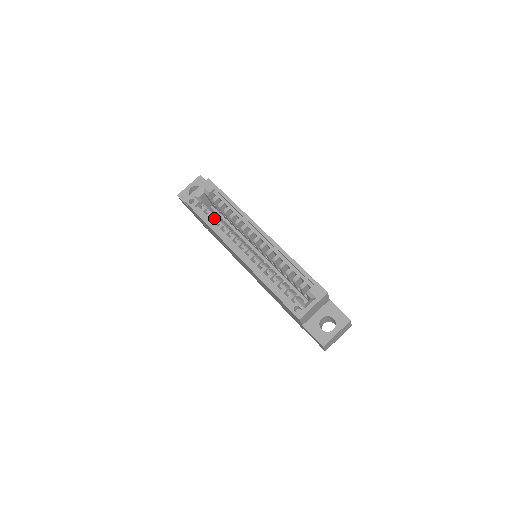
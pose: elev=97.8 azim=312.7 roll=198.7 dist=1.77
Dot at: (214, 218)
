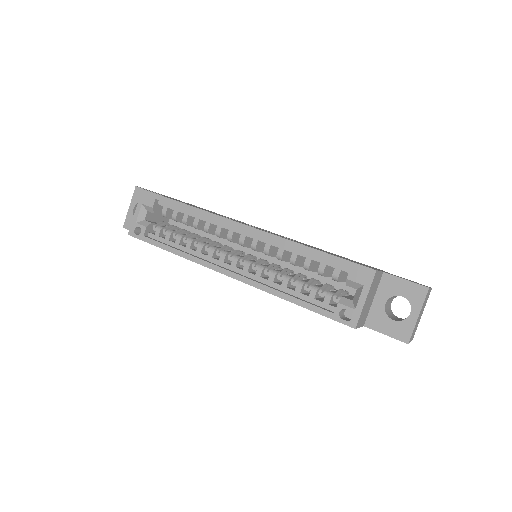
Dot at: (175, 238)
